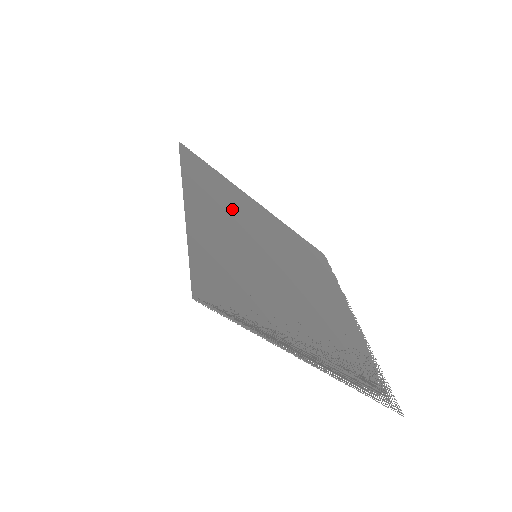
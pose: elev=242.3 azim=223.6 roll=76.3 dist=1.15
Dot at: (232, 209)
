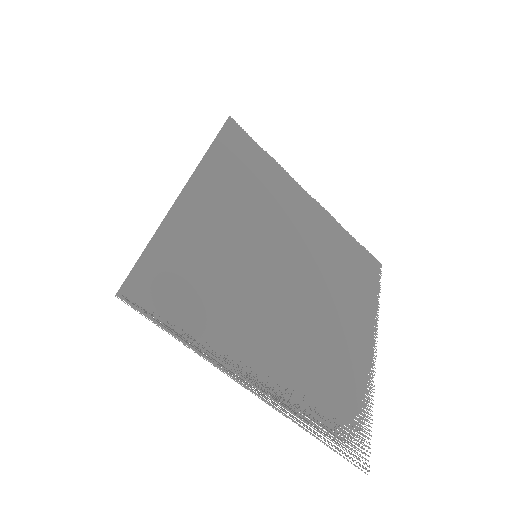
Dot at: (258, 199)
